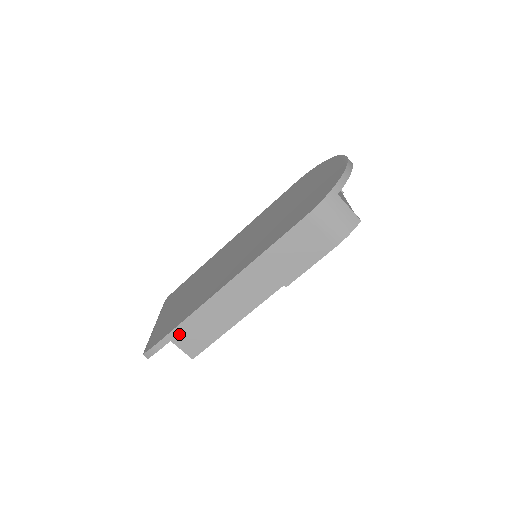
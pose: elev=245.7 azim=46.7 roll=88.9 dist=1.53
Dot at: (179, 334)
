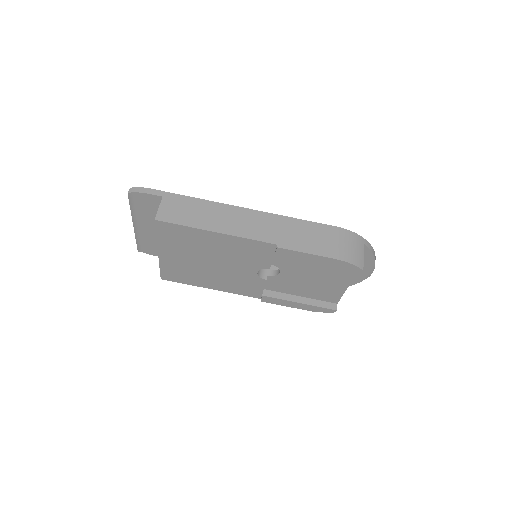
Dot at: (174, 199)
